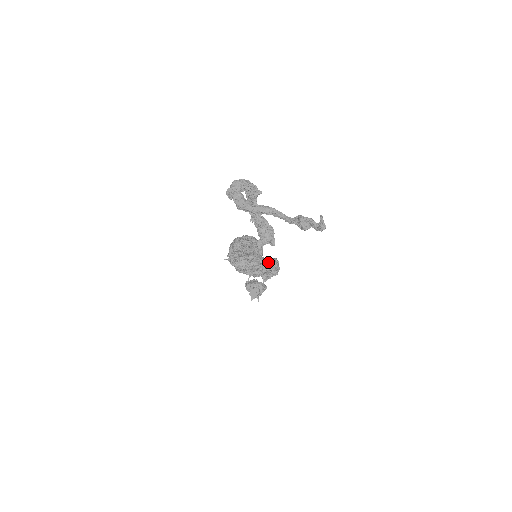
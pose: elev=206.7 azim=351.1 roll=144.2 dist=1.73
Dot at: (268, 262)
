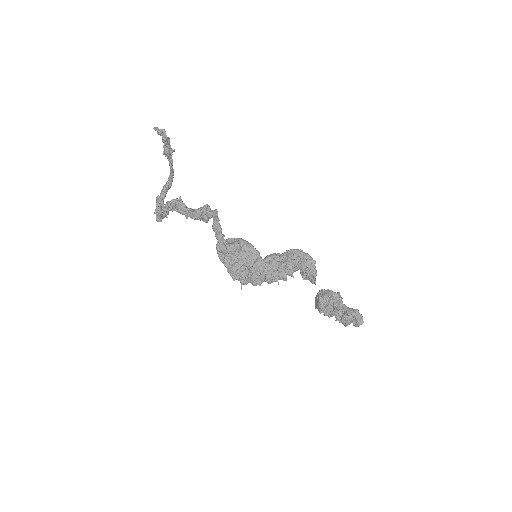
Dot at: (281, 255)
